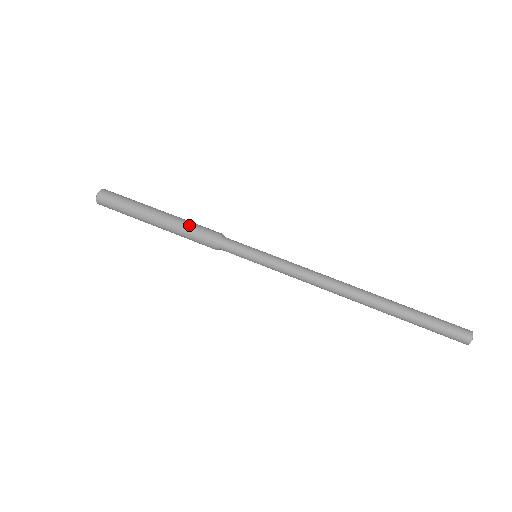
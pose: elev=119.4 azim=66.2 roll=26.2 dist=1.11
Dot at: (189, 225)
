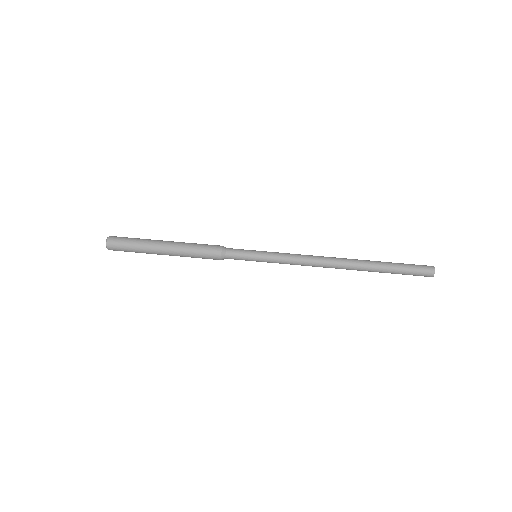
Dot at: (195, 245)
